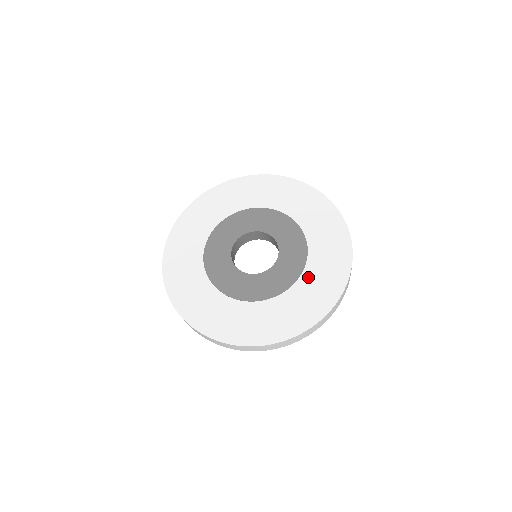
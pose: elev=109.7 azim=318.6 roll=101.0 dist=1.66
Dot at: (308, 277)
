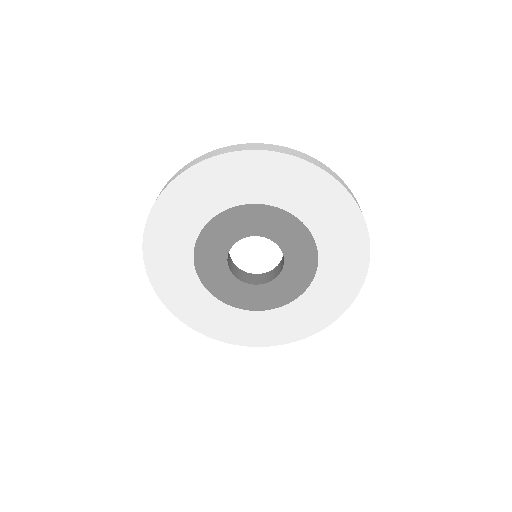
Dot at: (282, 313)
